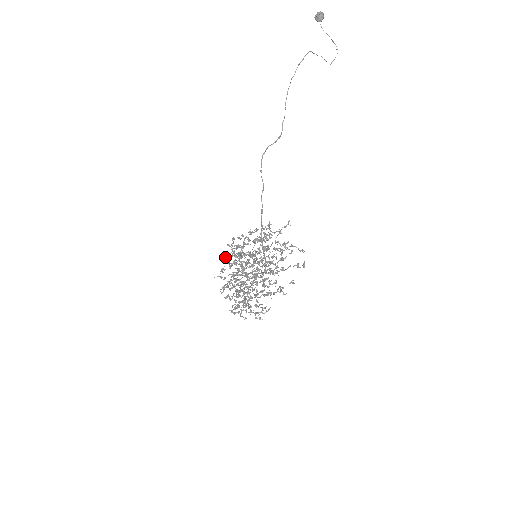
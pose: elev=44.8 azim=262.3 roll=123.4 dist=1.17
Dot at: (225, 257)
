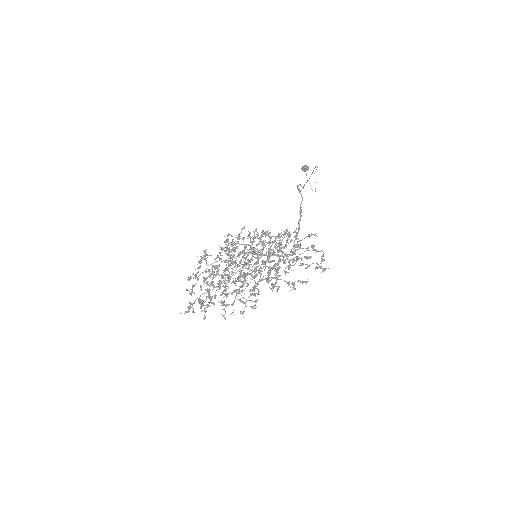
Dot at: (228, 239)
